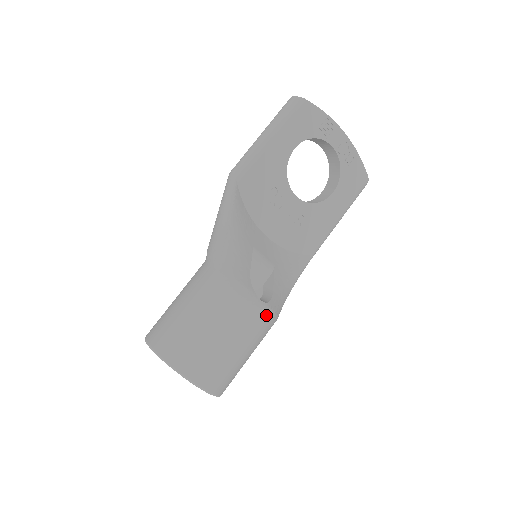
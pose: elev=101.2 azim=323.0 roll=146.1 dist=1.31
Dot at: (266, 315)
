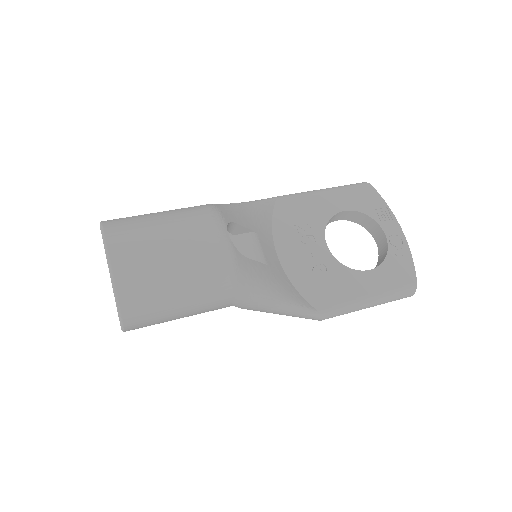
Dot at: (224, 249)
